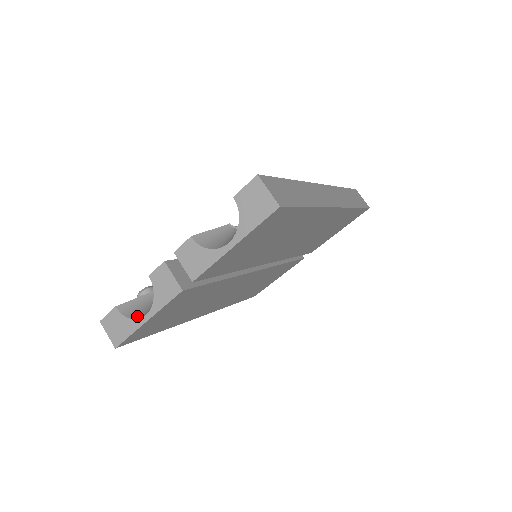
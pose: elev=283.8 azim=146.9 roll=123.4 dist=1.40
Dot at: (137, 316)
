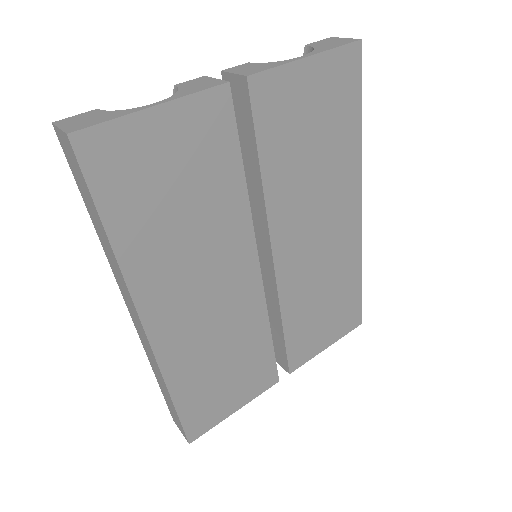
Dot at: occluded
